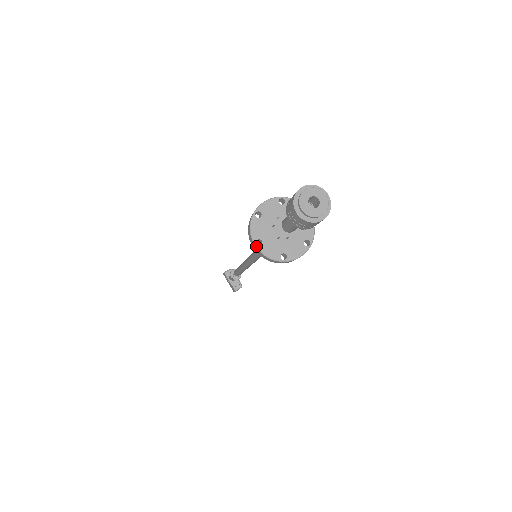
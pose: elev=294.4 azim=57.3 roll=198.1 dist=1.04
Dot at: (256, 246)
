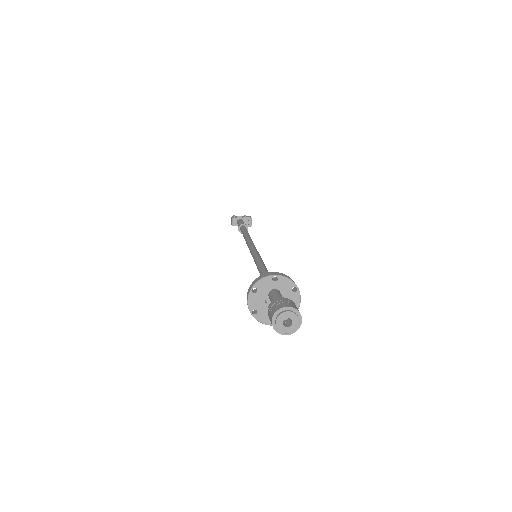
Dot at: occluded
